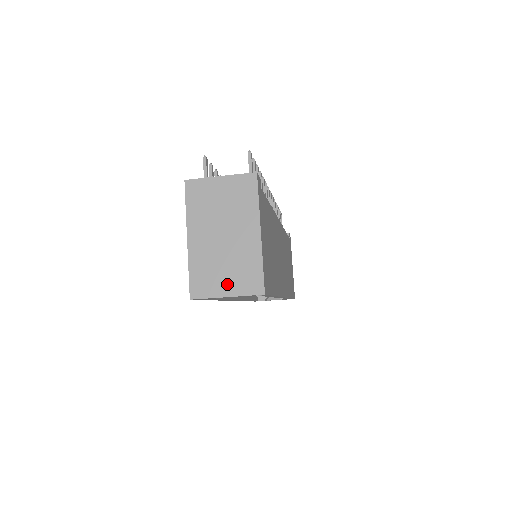
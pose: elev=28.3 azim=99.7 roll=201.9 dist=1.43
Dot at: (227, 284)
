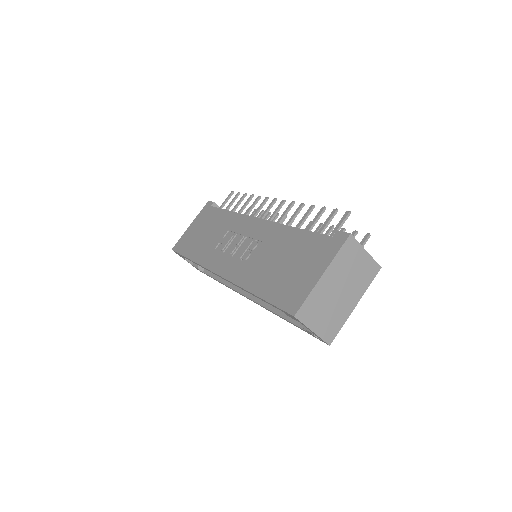
Dot at: (319, 323)
